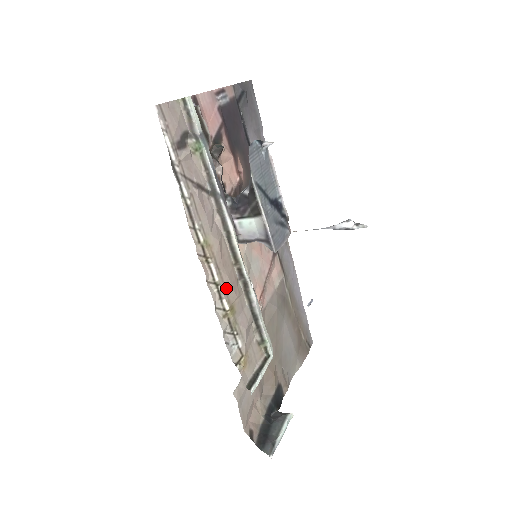
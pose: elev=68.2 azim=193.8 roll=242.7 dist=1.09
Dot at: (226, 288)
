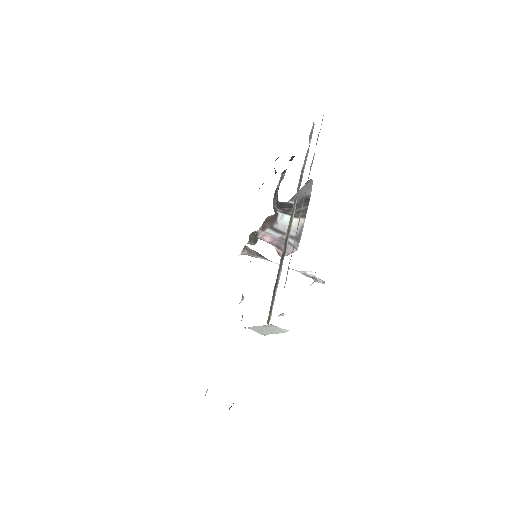
Dot at: occluded
